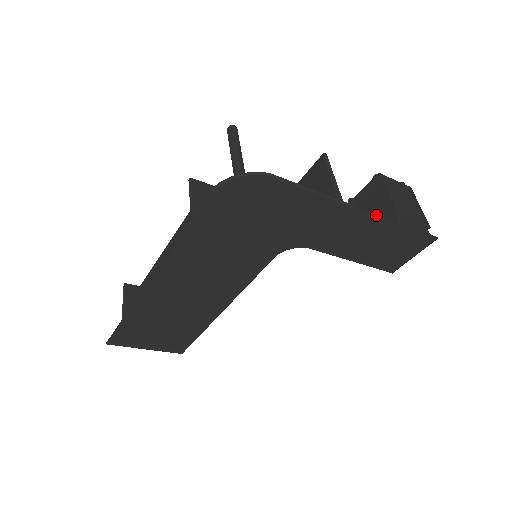
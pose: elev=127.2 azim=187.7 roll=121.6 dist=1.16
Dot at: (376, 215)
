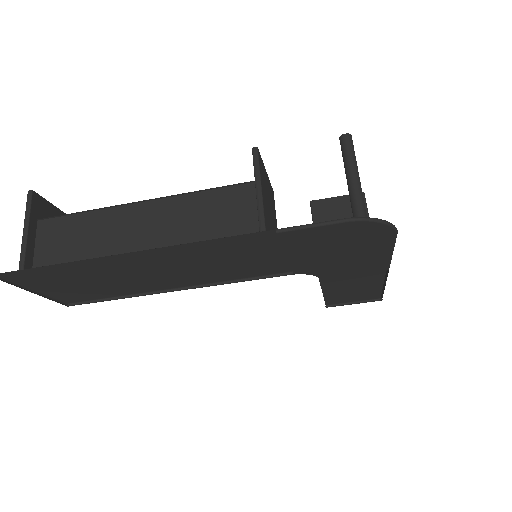
Dot at: (384, 277)
